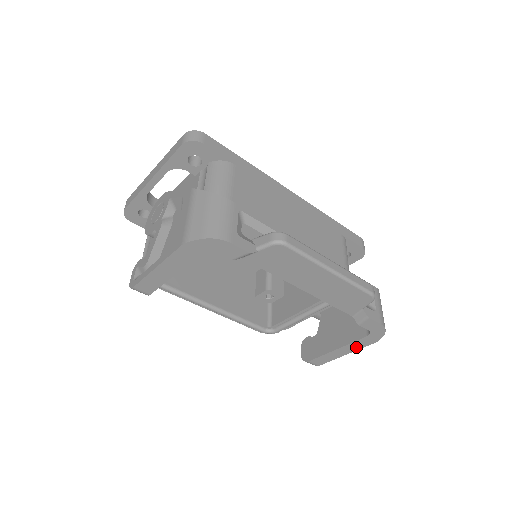
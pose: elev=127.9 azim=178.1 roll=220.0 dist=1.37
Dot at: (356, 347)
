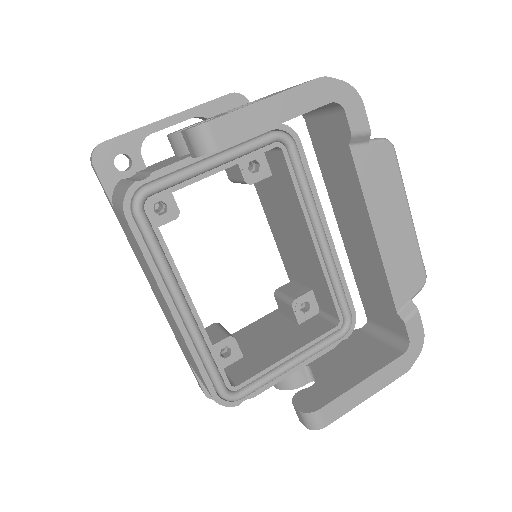
Dot at: (384, 380)
